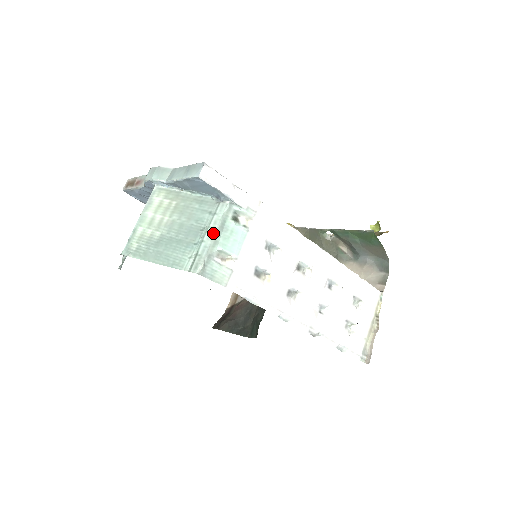
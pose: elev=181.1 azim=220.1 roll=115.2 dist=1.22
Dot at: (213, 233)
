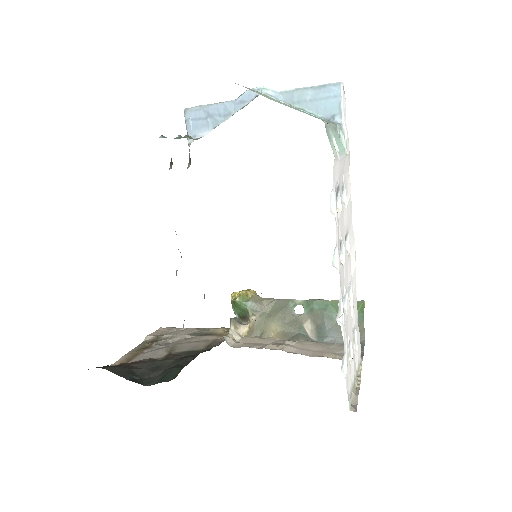
Dot at: (331, 122)
